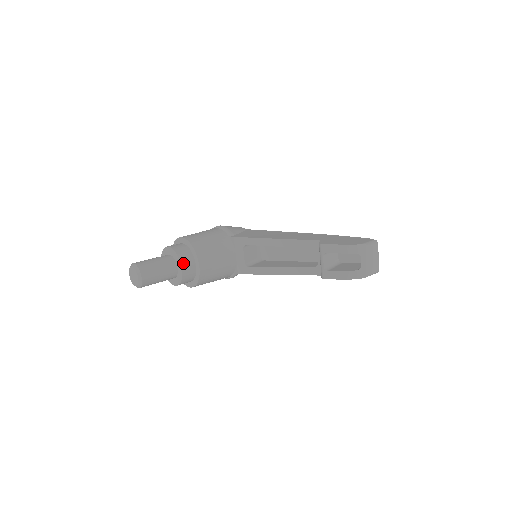
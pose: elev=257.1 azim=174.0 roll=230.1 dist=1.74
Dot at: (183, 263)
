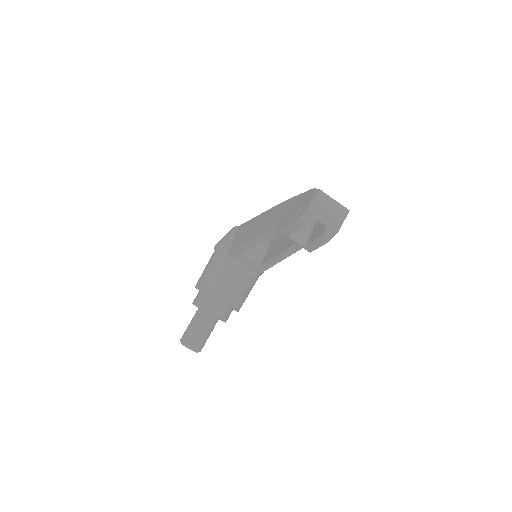
Dot at: (210, 311)
